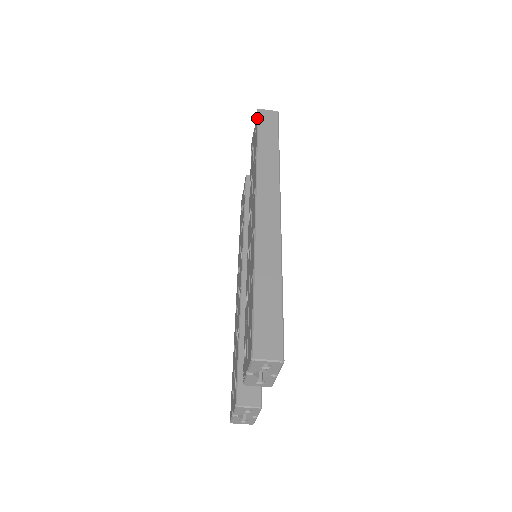
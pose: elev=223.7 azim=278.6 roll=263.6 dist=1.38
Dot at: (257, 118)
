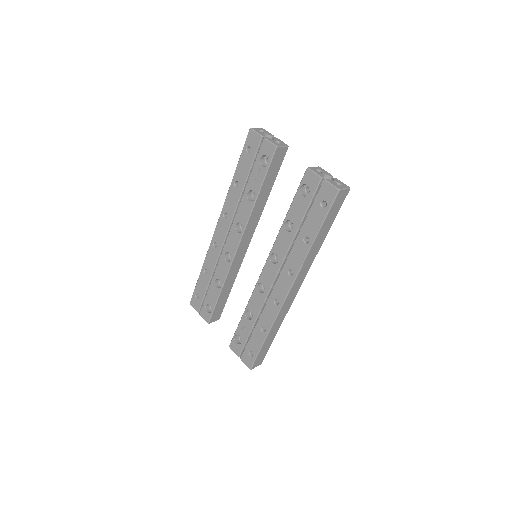
Dot at: (332, 204)
